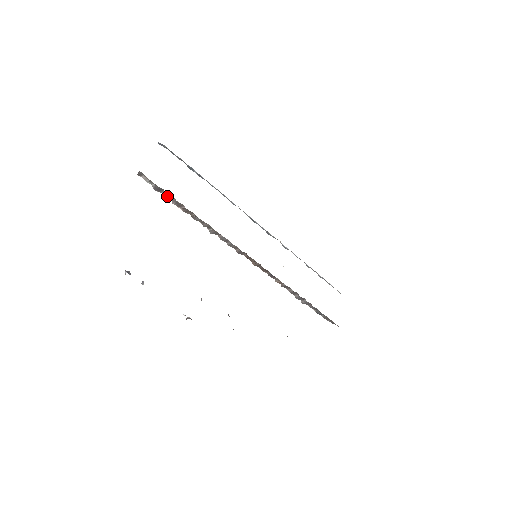
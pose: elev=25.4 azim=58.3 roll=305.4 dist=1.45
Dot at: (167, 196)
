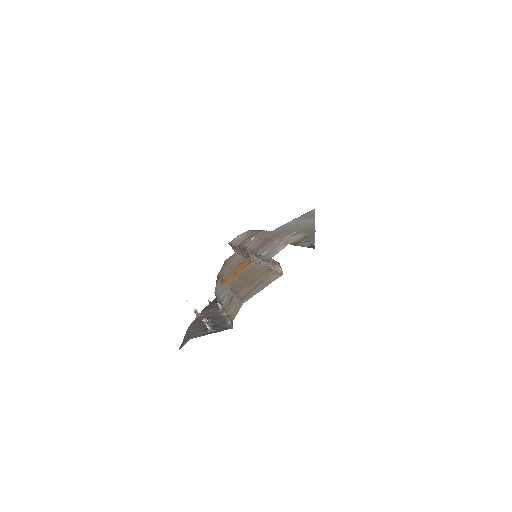
Dot at: occluded
